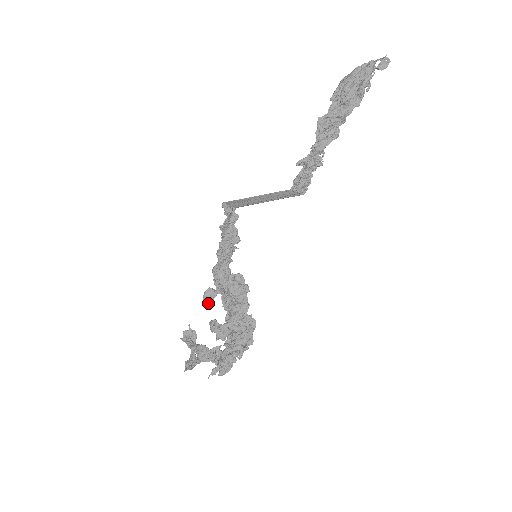
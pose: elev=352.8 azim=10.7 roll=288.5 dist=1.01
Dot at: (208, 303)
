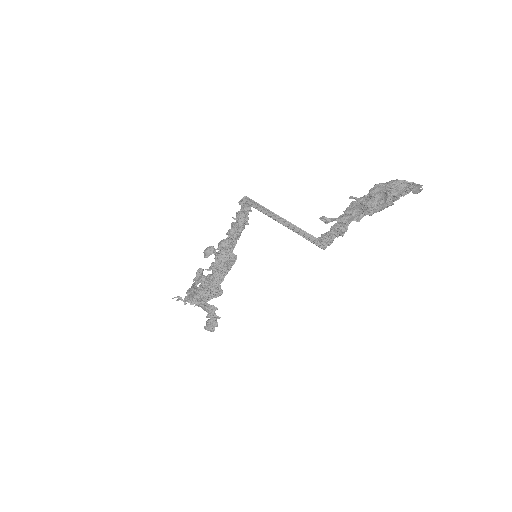
Dot at: (205, 254)
